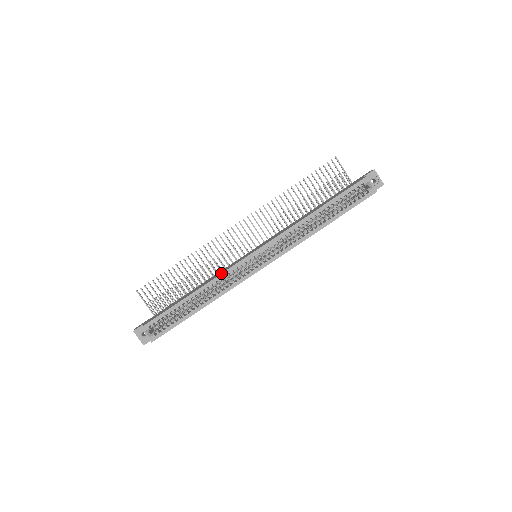
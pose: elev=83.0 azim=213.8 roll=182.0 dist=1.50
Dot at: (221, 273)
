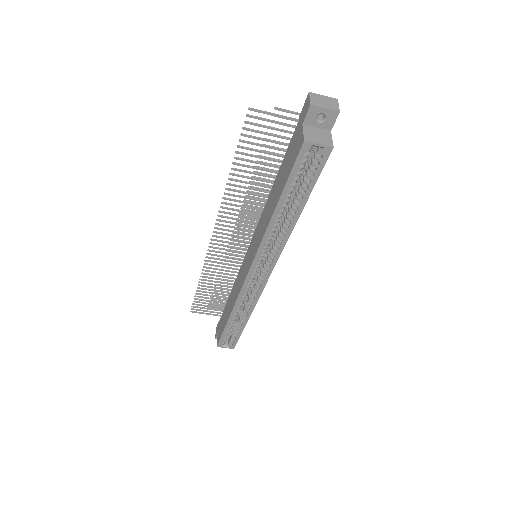
Dot at: (237, 297)
